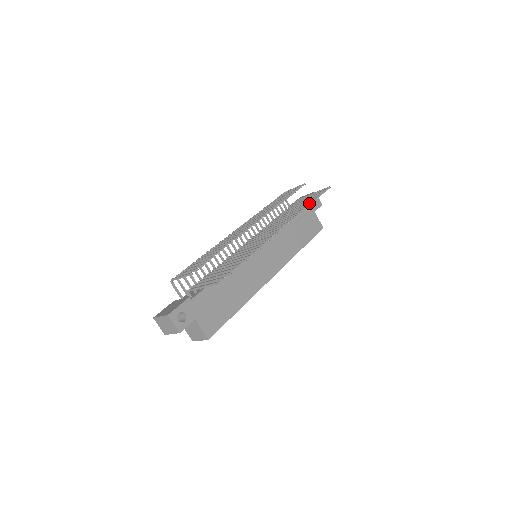
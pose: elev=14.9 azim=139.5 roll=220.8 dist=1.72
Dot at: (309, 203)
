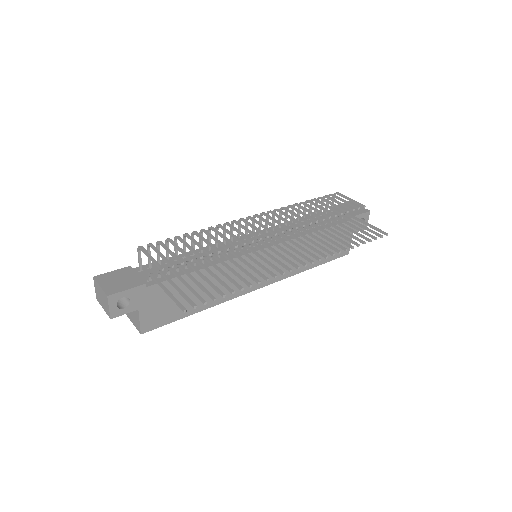
Dot at: occluded
